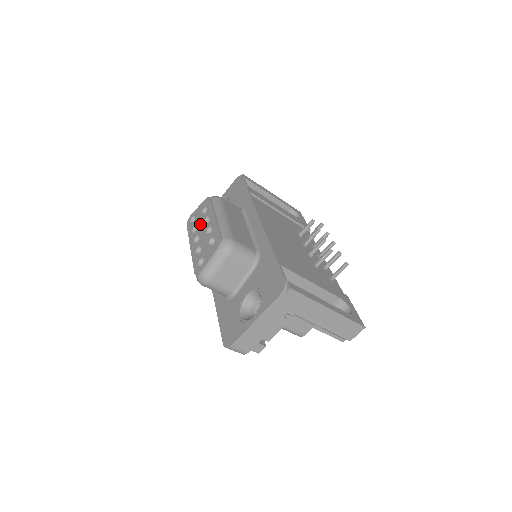
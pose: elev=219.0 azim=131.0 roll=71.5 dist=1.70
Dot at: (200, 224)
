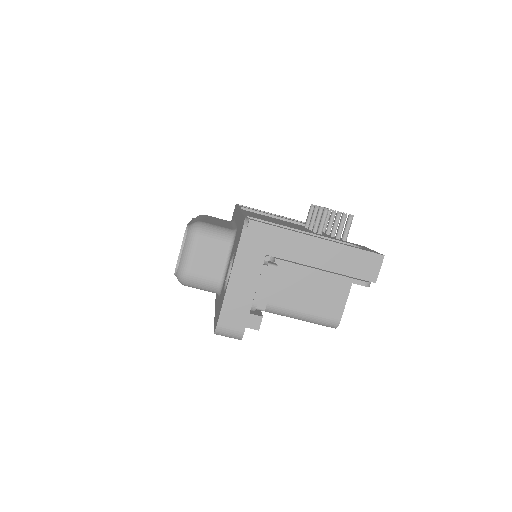
Dot at: occluded
